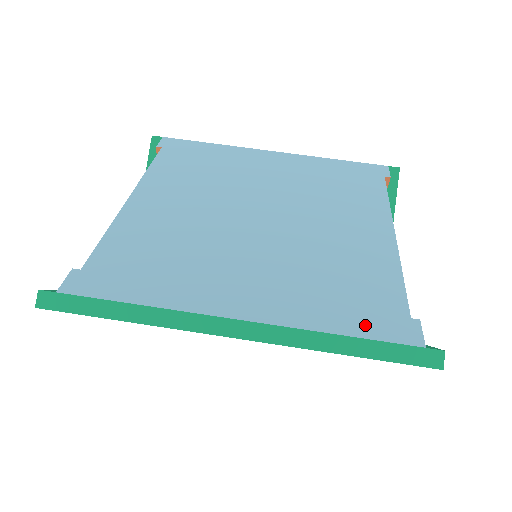
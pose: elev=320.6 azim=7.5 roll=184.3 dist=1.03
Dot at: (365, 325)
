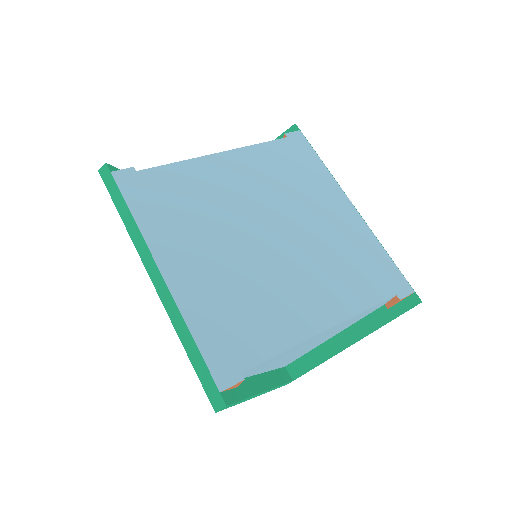
Dot at: (212, 346)
